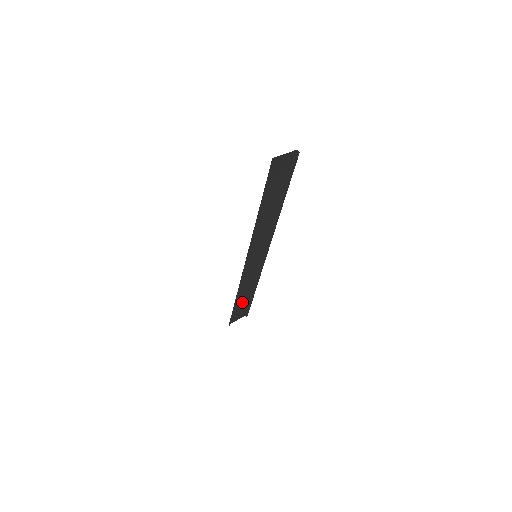
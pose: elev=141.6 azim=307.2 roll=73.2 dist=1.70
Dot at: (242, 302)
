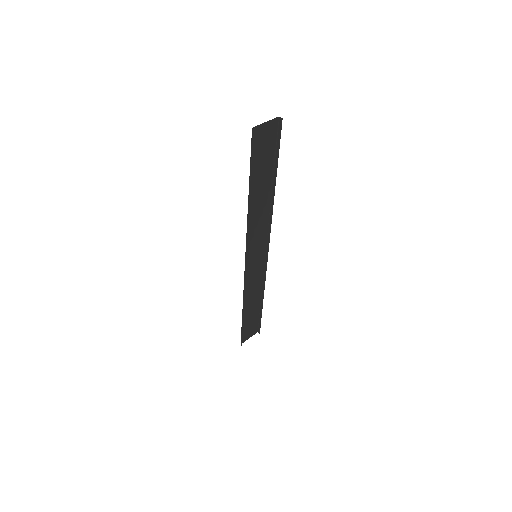
Dot at: (251, 315)
